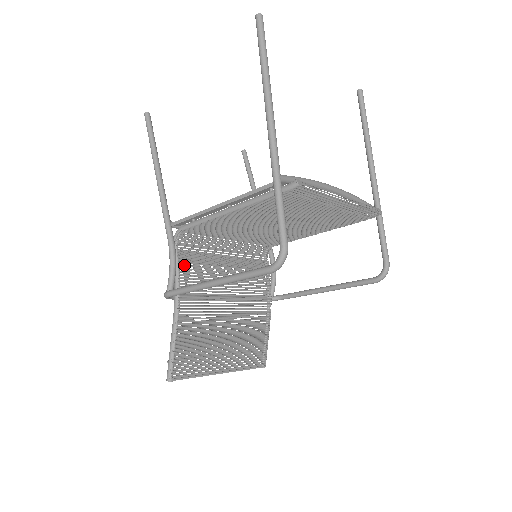
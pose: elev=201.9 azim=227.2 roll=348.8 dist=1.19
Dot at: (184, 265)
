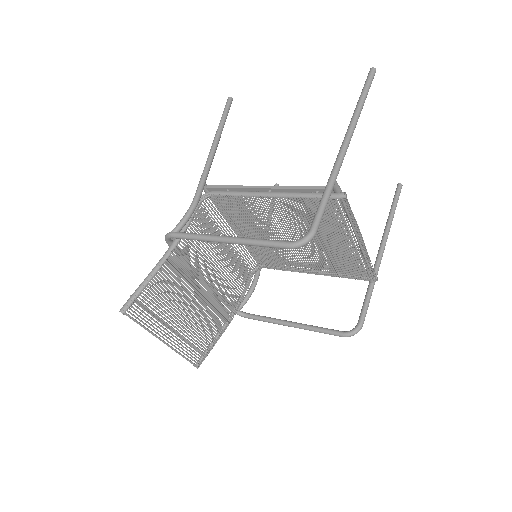
Dot at: occluded
